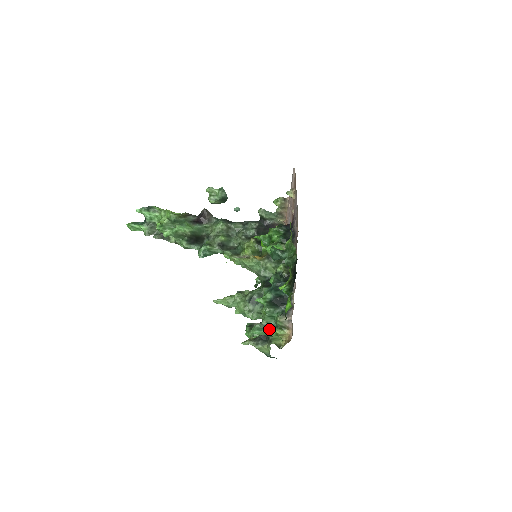
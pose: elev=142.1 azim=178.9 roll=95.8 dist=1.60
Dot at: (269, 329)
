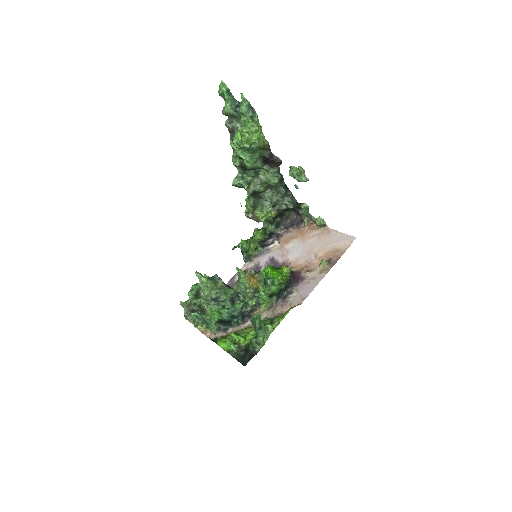
Dot at: (202, 322)
